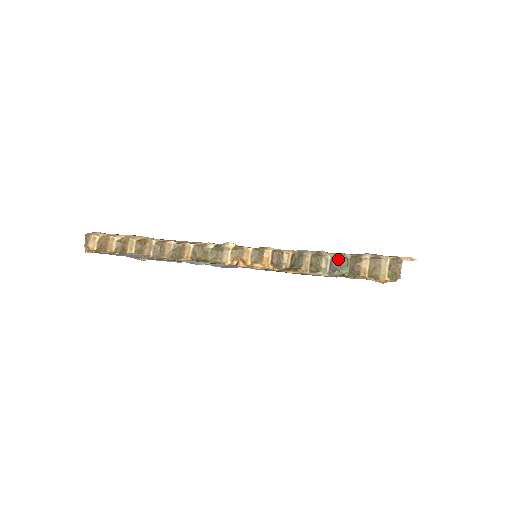
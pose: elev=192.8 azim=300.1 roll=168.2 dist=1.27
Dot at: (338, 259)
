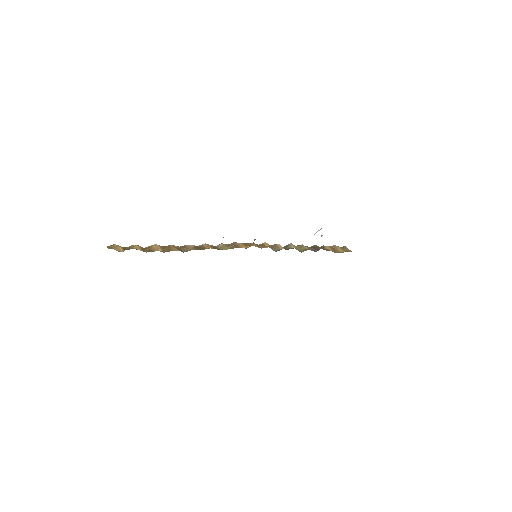
Dot at: (311, 246)
